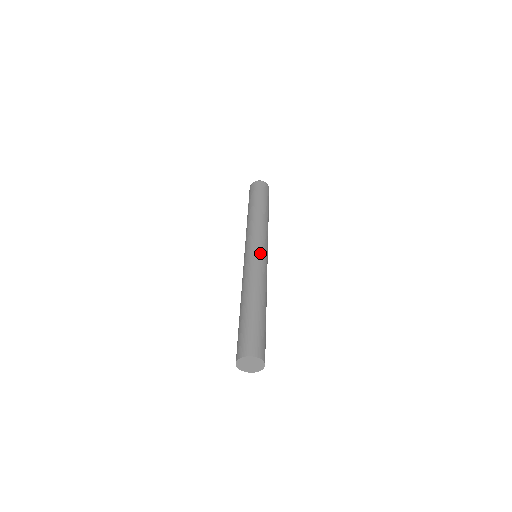
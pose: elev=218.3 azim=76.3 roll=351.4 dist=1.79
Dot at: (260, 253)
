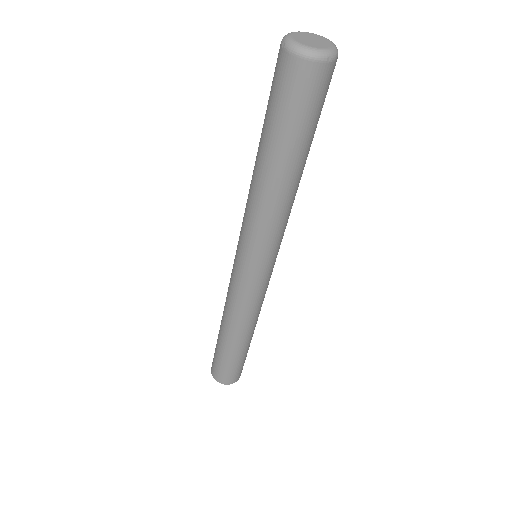
Dot at: (268, 277)
